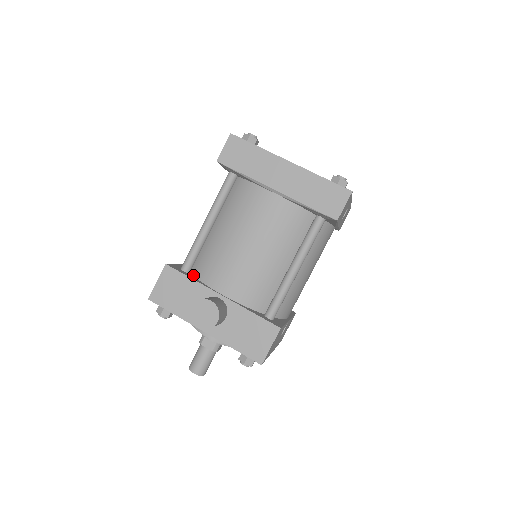
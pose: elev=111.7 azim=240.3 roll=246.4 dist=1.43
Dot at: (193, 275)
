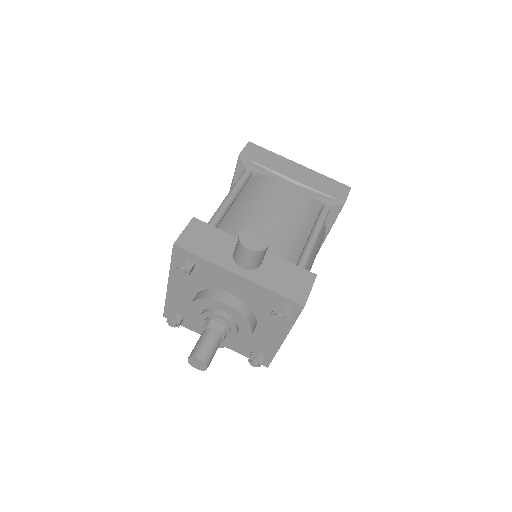
Dot at: occluded
